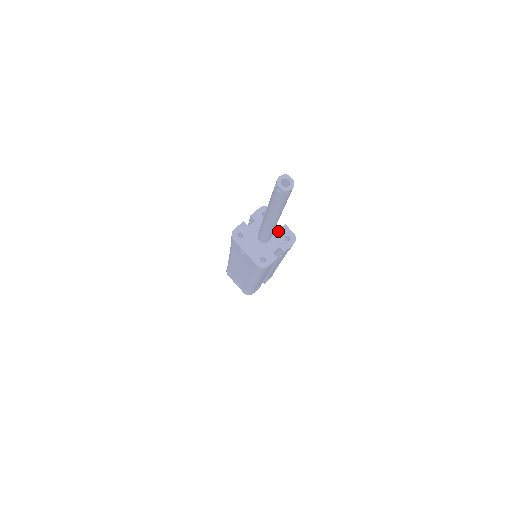
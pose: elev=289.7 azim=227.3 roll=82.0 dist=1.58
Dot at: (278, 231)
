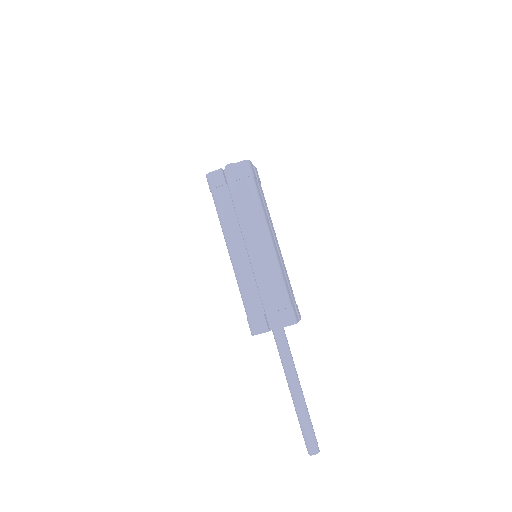
Dot at: occluded
